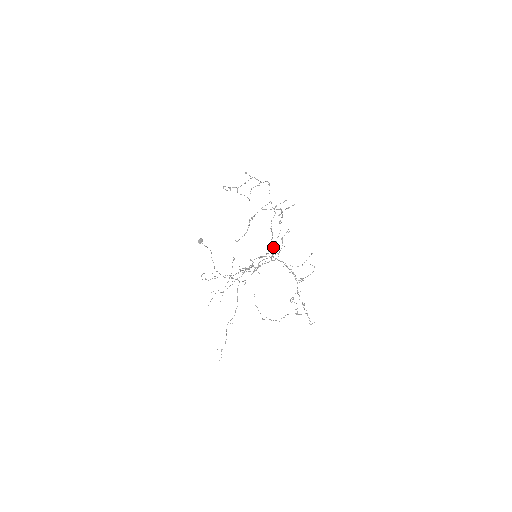
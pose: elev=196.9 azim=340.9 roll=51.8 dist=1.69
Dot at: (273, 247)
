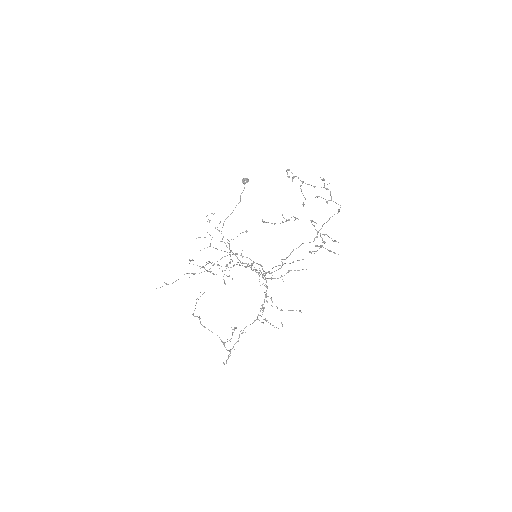
Dot at: (280, 265)
